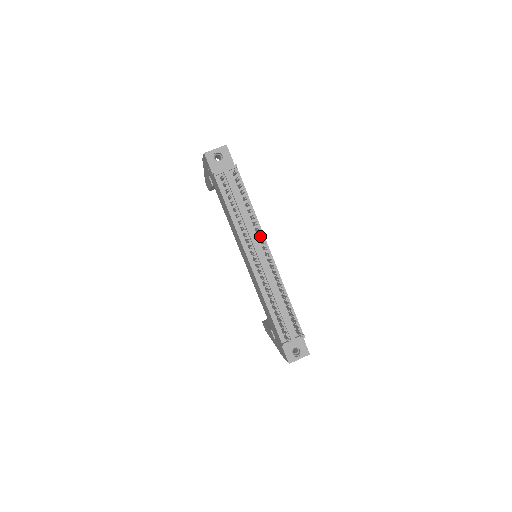
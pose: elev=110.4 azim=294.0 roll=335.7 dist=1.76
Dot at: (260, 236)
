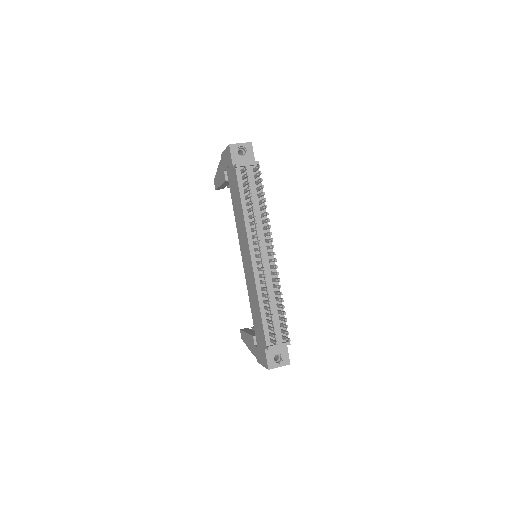
Dot at: (268, 234)
